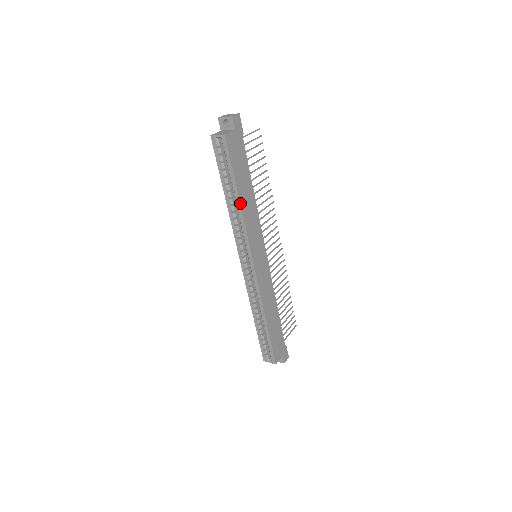
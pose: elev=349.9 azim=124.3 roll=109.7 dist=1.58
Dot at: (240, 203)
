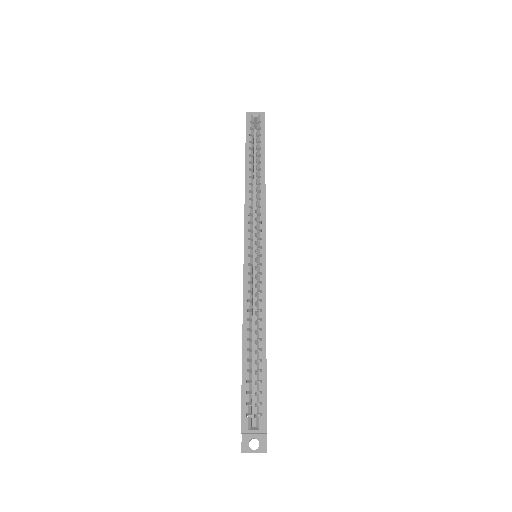
Dot at: occluded
